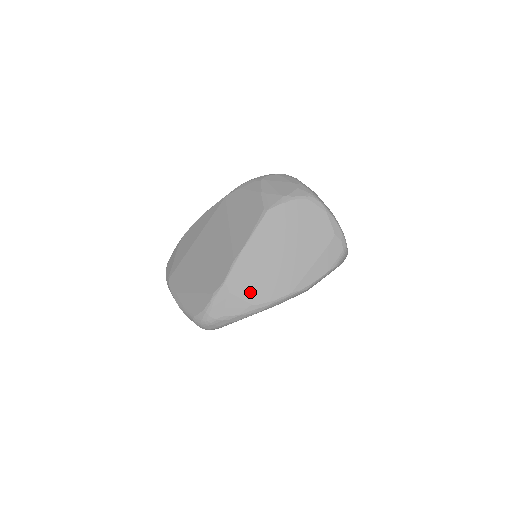
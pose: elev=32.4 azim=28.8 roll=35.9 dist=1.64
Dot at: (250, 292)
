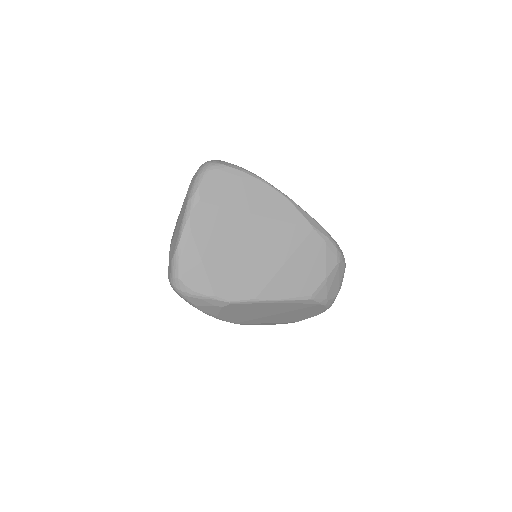
Dot at: (229, 313)
